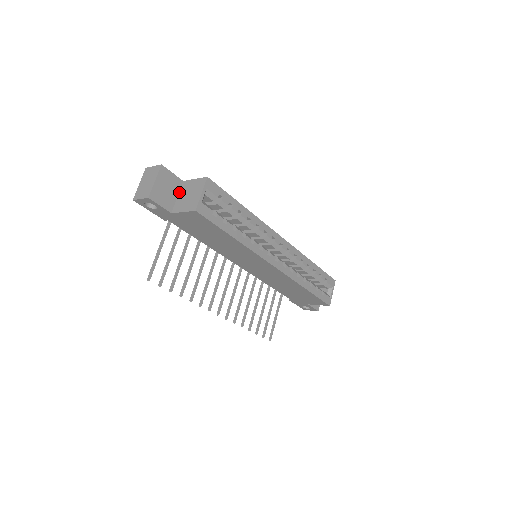
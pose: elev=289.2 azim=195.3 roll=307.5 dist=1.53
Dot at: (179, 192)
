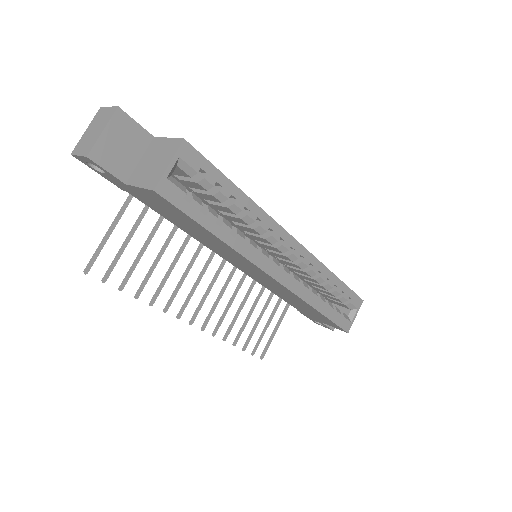
Dot at: (144, 153)
